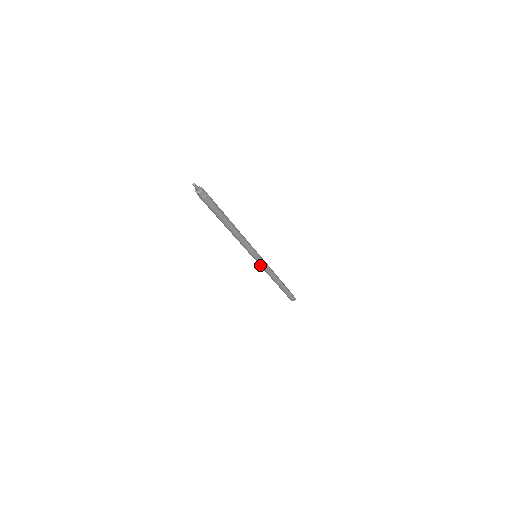
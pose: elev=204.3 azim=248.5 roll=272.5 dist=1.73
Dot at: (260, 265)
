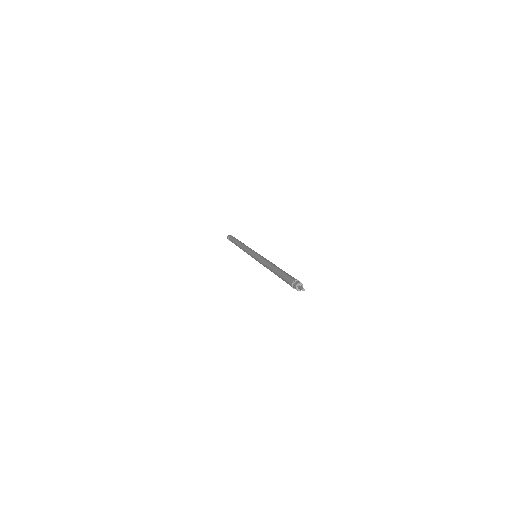
Dot at: occluded
